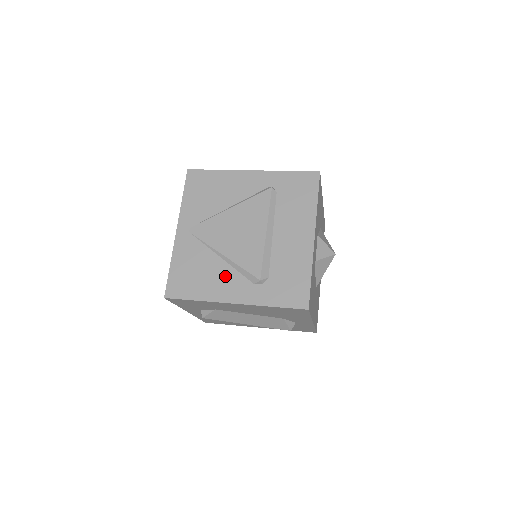
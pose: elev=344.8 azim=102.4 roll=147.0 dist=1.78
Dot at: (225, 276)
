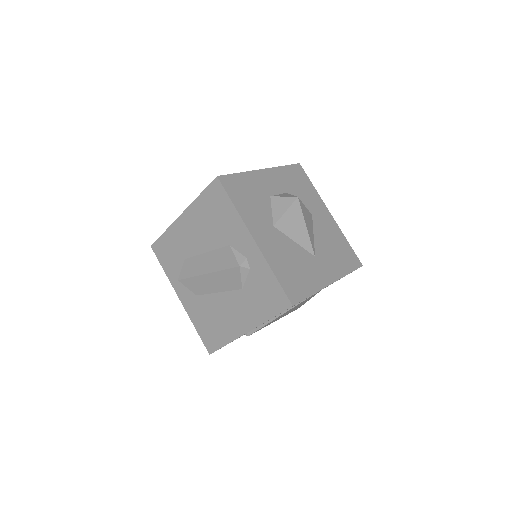
Dot at: occluded
